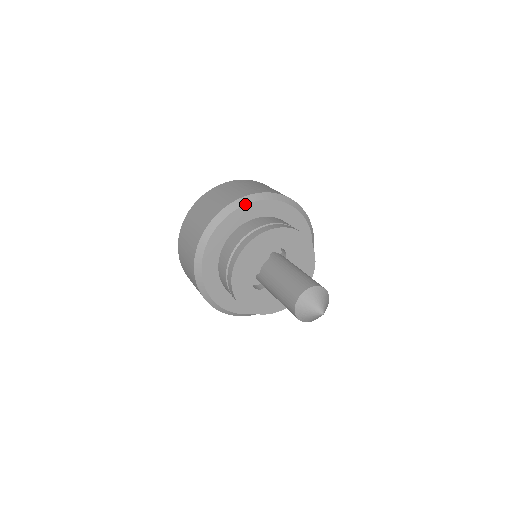
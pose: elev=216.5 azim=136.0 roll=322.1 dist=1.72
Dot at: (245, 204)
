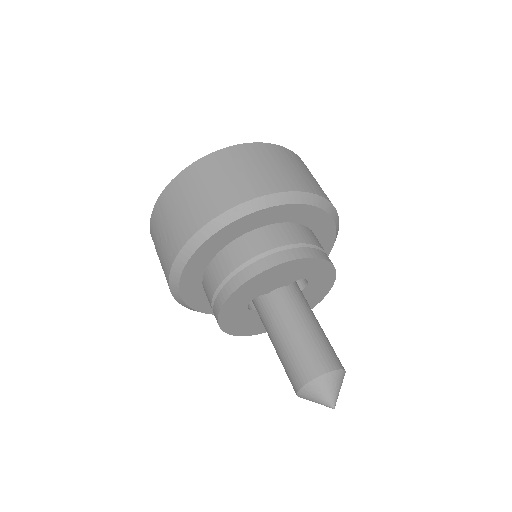
Dot at: (307, 203)
